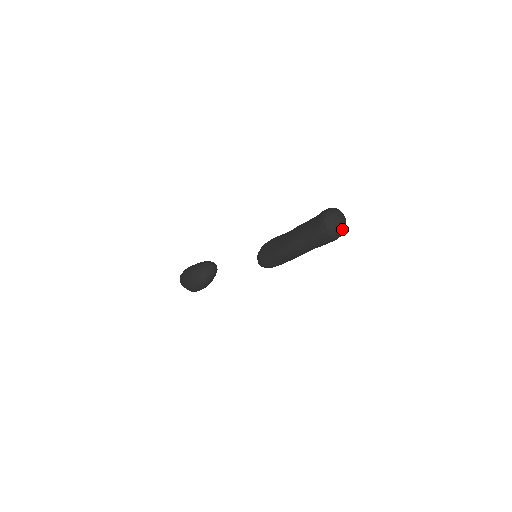
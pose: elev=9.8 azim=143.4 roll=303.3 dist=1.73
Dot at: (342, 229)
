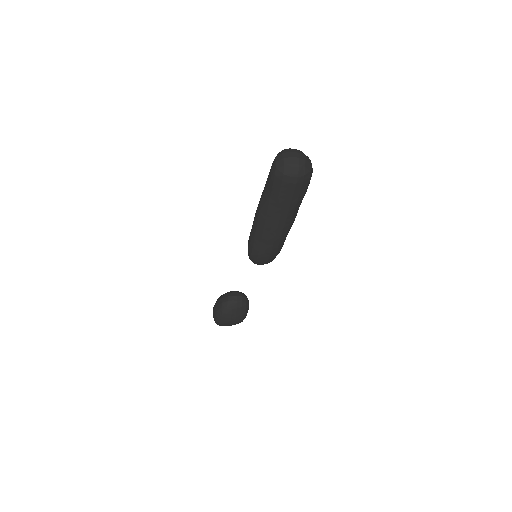
Dot at: (293, 164)
